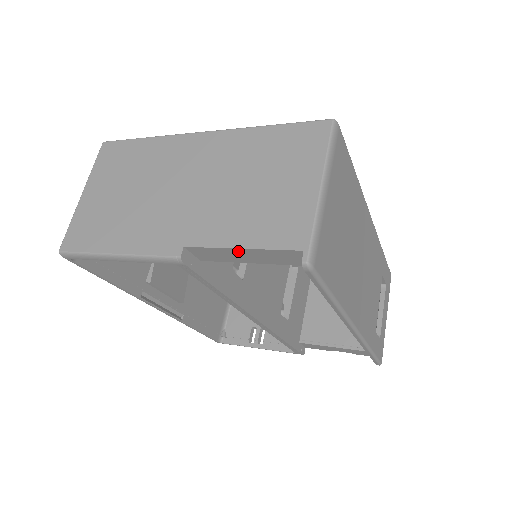
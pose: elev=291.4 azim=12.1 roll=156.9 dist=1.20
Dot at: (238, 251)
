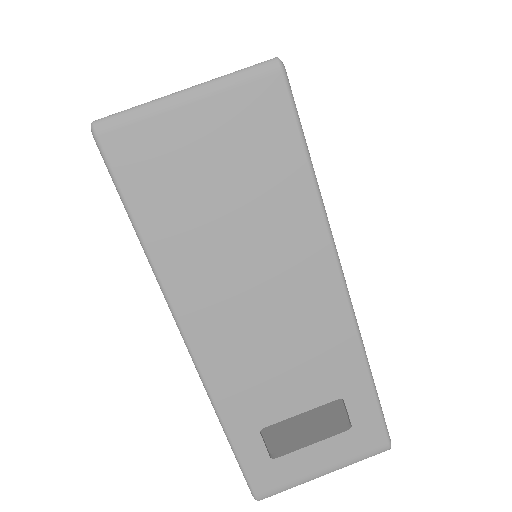
Dot at: occluded
